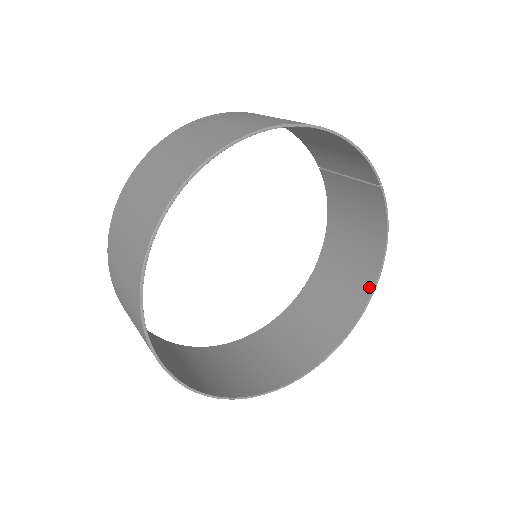
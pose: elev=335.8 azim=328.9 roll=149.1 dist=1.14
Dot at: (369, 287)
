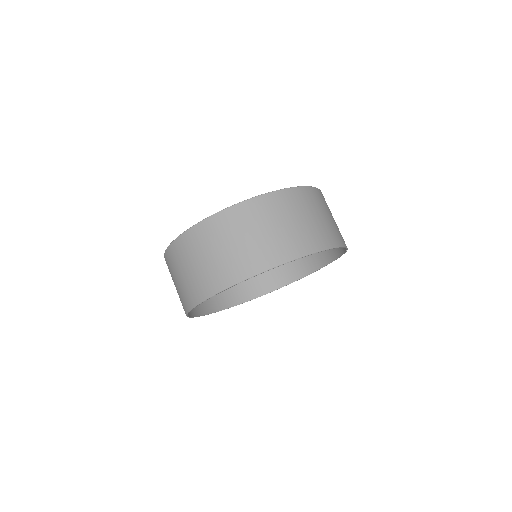
Dot at: (313, 268)
